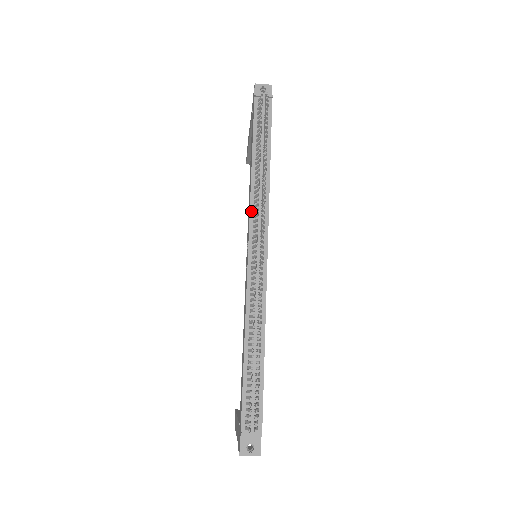
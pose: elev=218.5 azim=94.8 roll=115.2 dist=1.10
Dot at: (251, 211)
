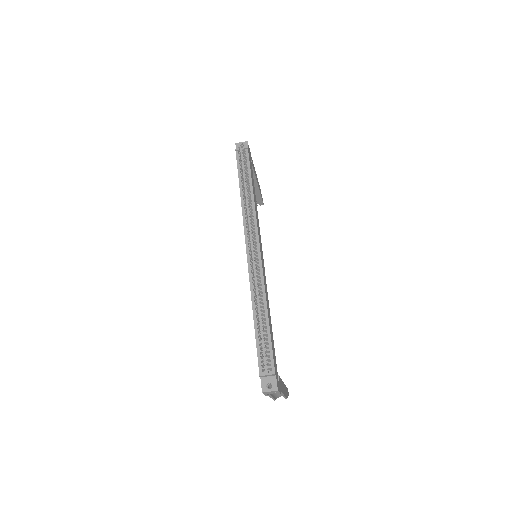
Dot at: (244, 224)
